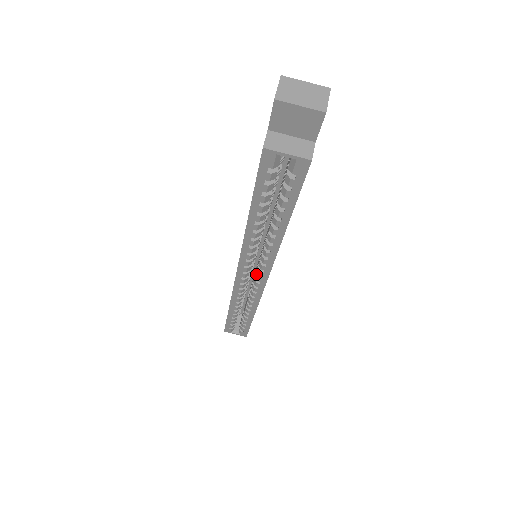
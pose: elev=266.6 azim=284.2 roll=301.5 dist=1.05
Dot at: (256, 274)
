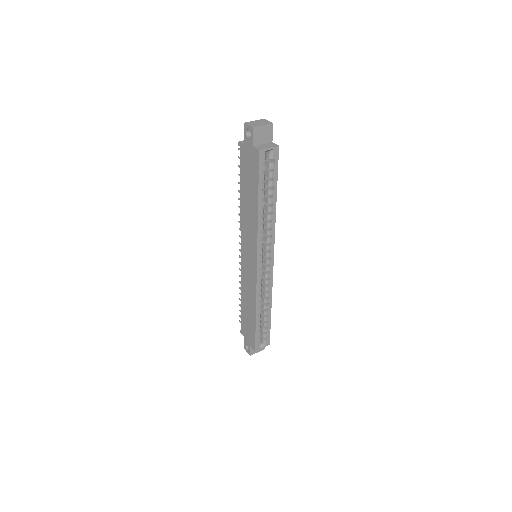
Dot at: (266, 260)
